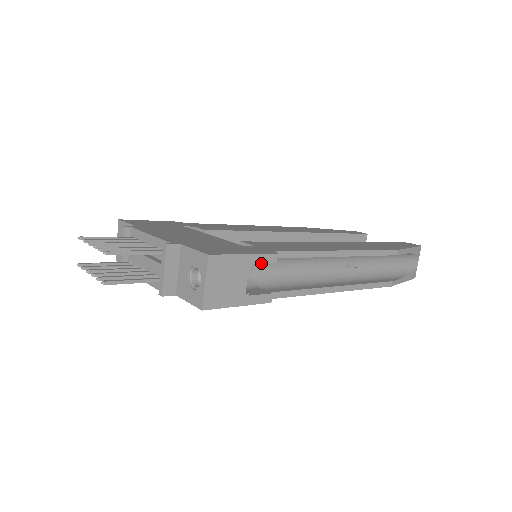
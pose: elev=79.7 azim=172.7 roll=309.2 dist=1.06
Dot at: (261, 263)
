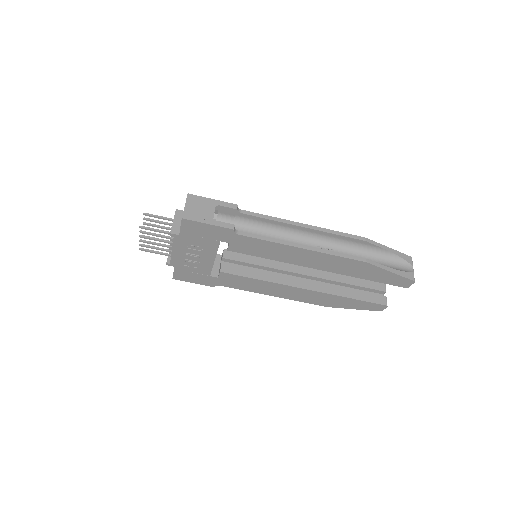
Dot at: (225, 206)
